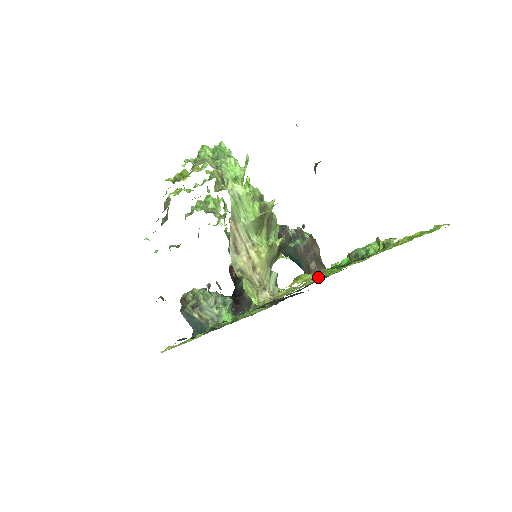
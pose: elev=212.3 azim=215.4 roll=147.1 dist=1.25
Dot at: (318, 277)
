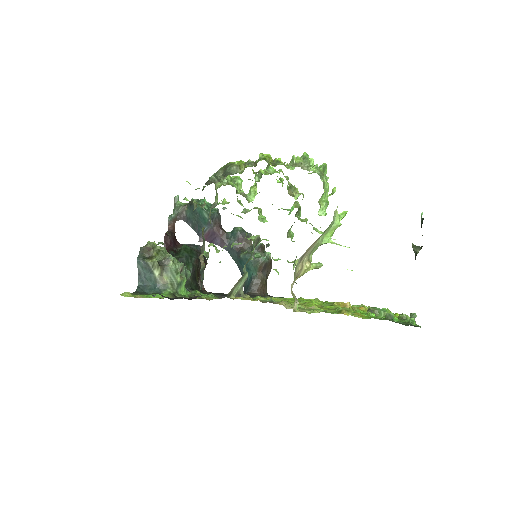
Dot at: occluded
